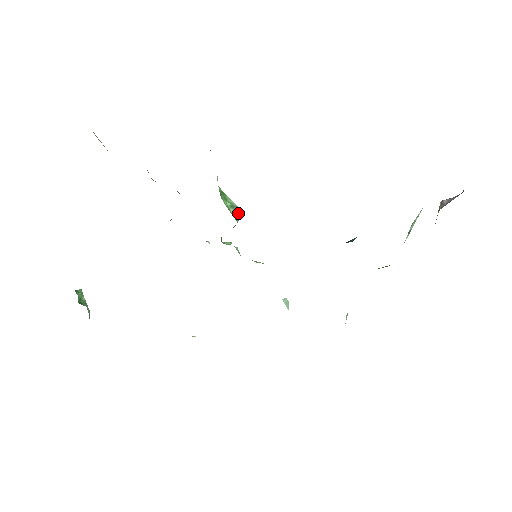
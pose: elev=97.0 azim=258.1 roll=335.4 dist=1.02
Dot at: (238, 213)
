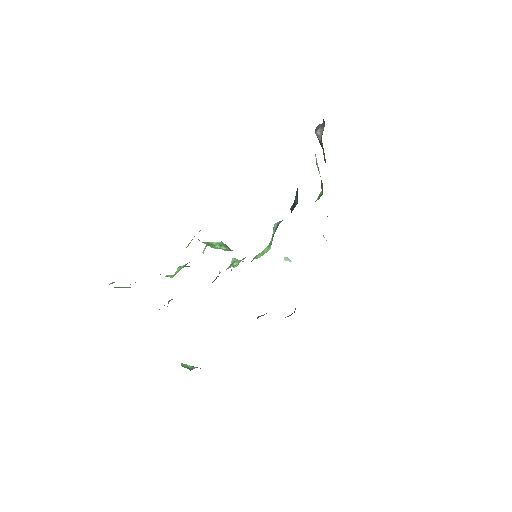
Dot at: (226, 245)
